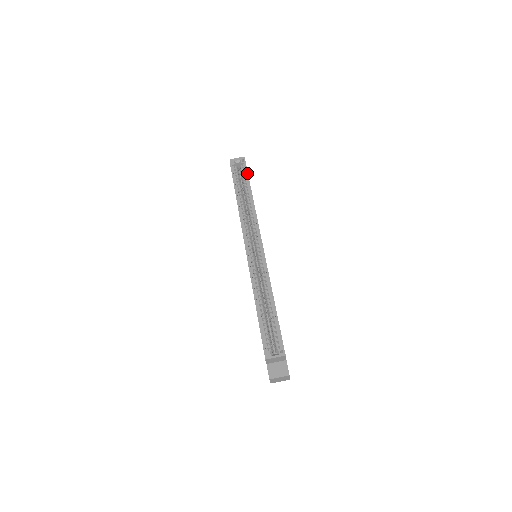
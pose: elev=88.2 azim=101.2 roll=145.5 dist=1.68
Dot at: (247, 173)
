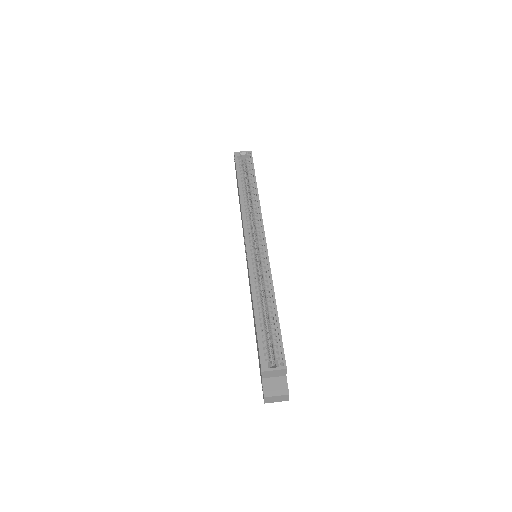
Dot at: (253, 166)
